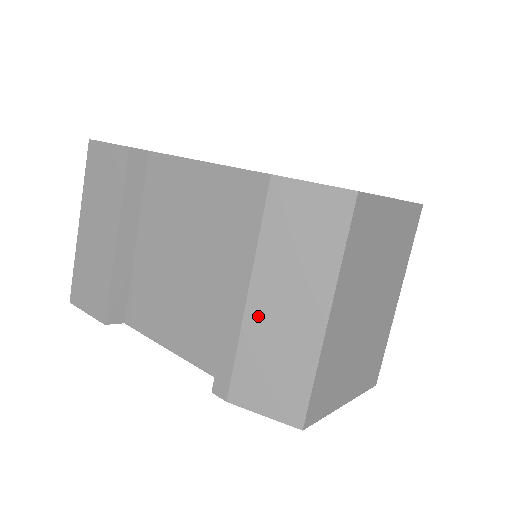
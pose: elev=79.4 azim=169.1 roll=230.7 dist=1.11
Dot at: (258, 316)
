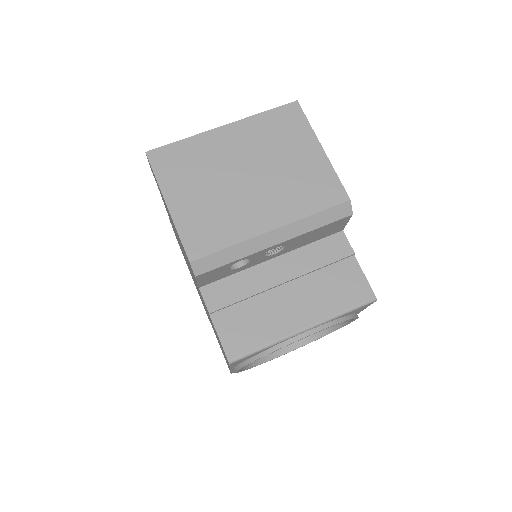
Dot at: occluded
